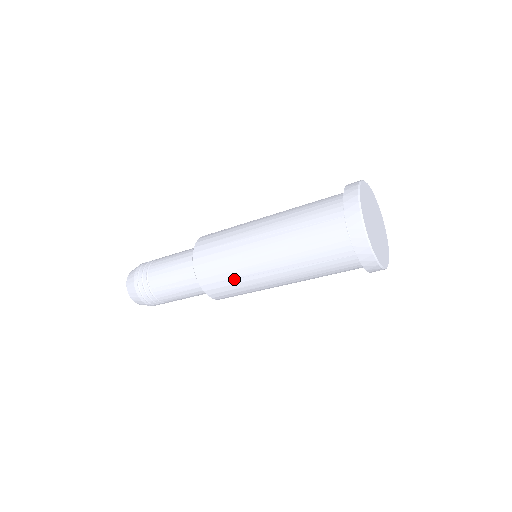
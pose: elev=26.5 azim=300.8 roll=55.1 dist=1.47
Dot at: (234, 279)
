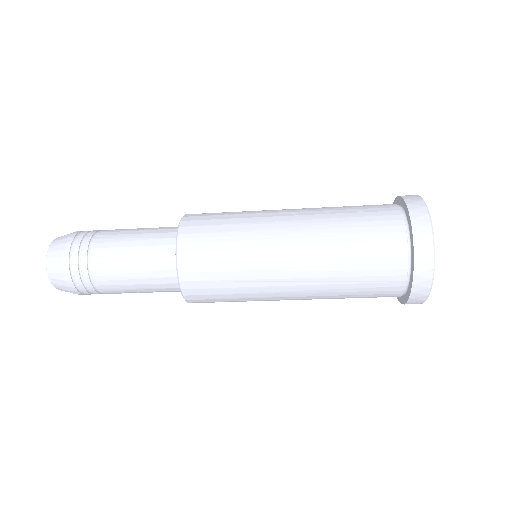
Dot at: (240, 301)
